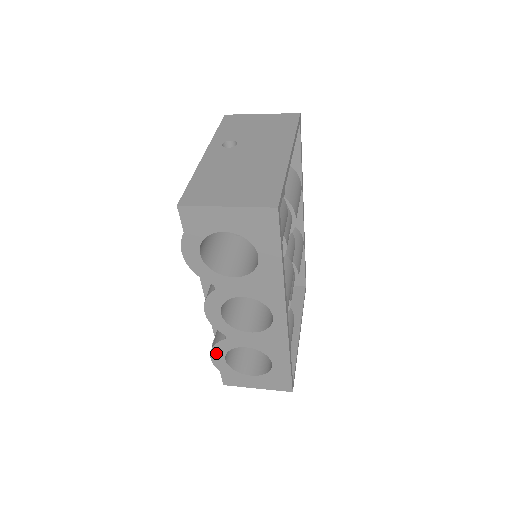
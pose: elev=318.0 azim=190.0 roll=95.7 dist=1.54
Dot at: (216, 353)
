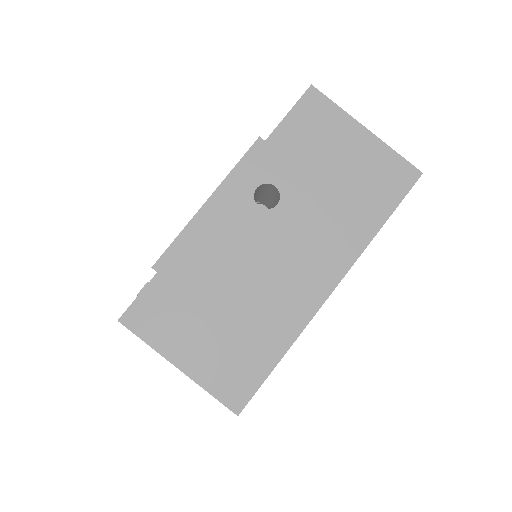
Dot at: occluded
